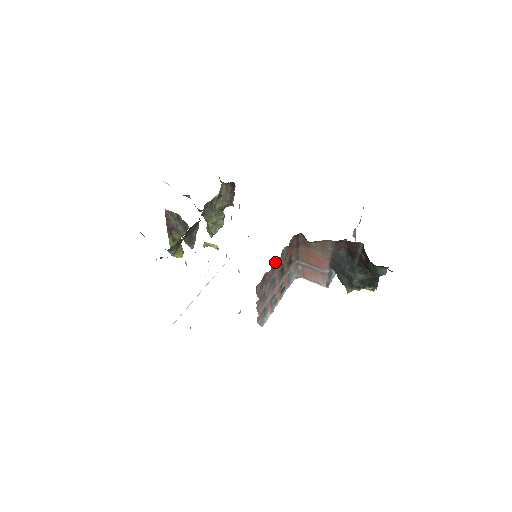
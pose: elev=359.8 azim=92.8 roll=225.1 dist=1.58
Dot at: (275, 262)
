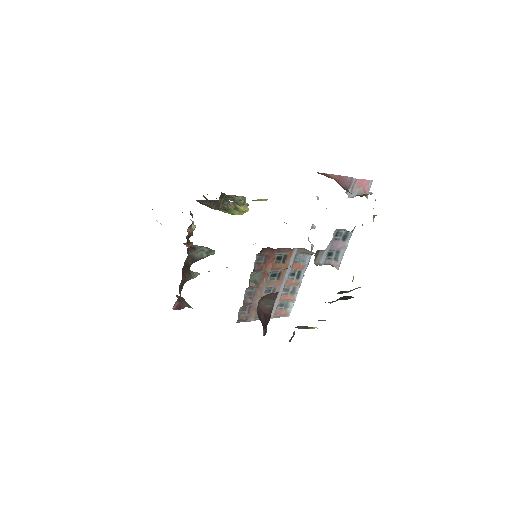
Dot at: (249, 290)
